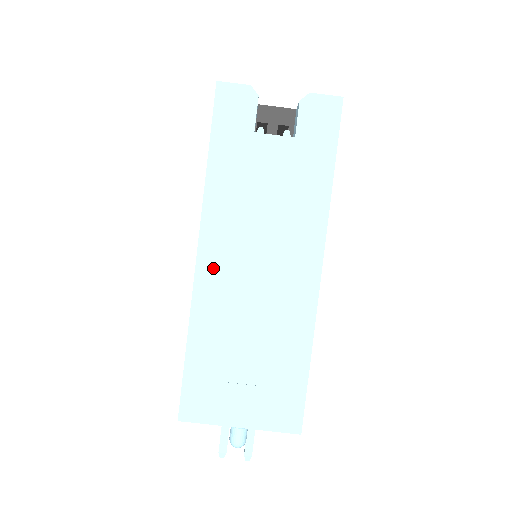
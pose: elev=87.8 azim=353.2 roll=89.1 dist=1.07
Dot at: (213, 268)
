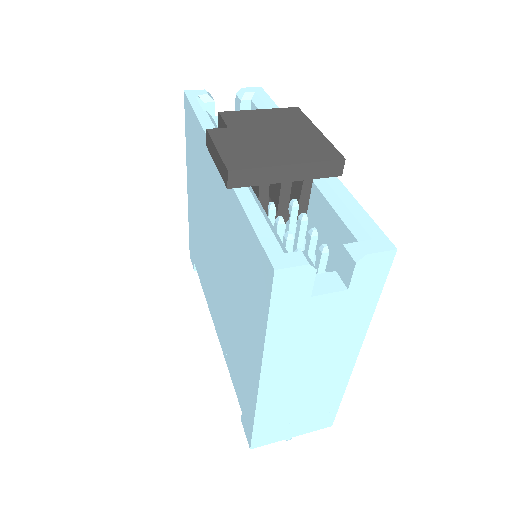
Dot at: (273, 382)
